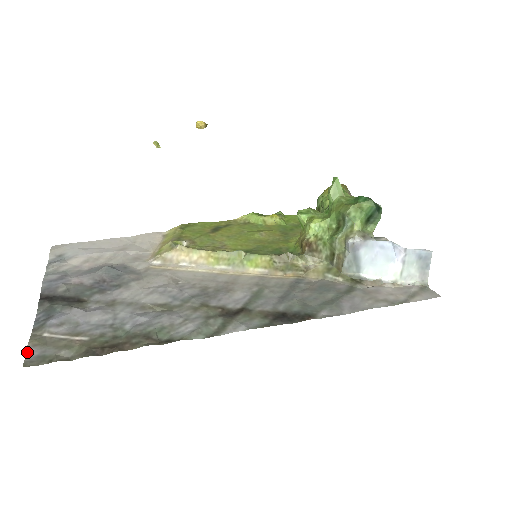
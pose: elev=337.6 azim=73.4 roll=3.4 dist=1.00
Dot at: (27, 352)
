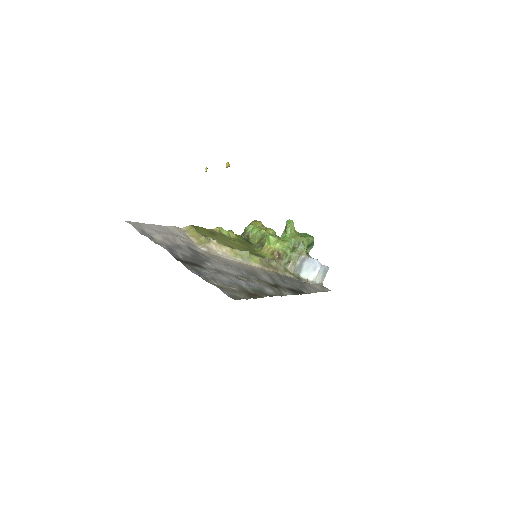
Dot at: (223, 292)
